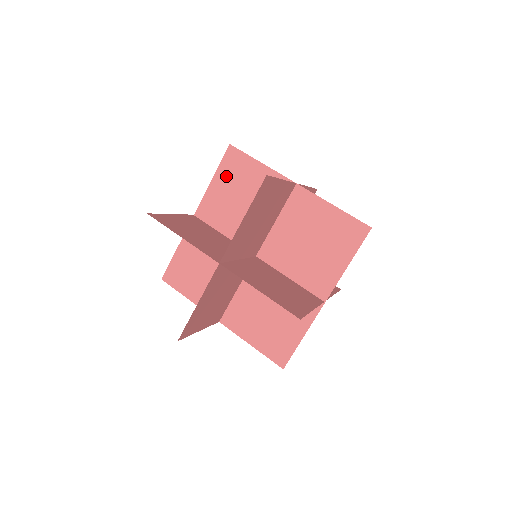
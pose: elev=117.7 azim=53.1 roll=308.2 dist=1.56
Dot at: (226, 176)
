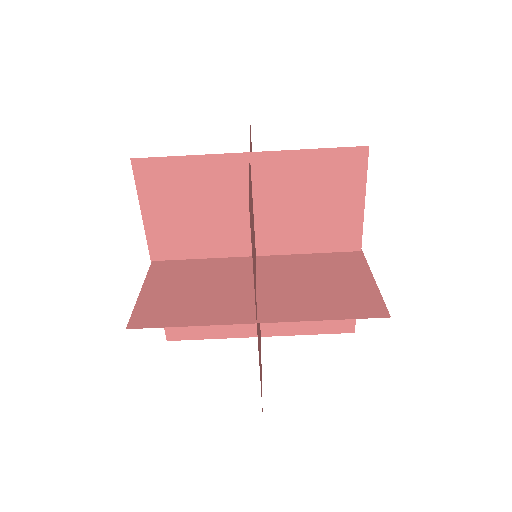
Dot at: (155, 301)
